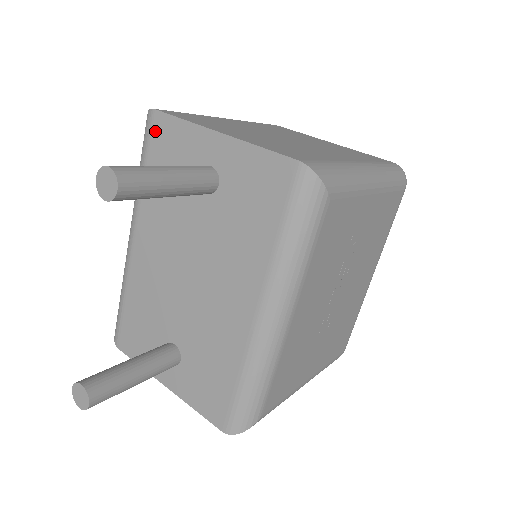
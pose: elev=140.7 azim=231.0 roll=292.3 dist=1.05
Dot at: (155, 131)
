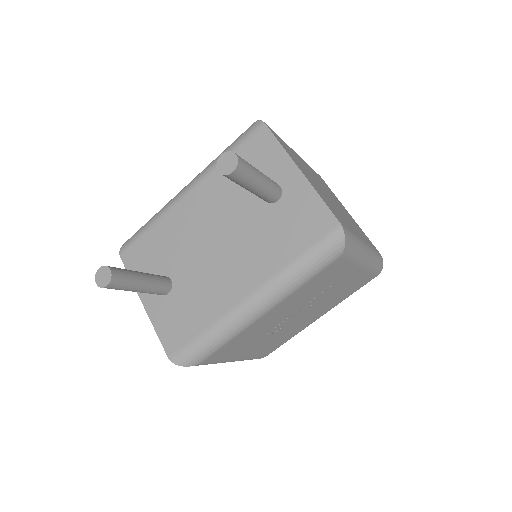
Dot at: (256, 137)
